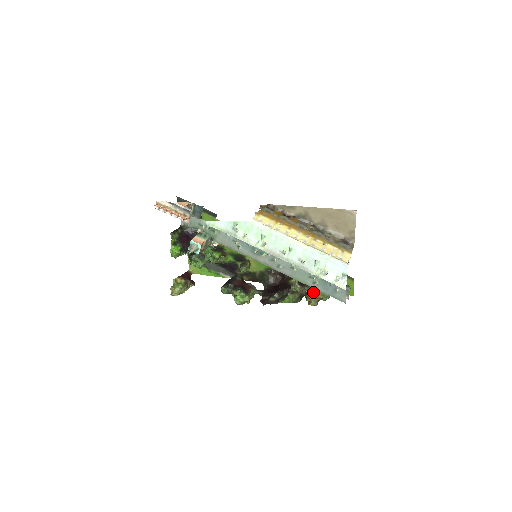
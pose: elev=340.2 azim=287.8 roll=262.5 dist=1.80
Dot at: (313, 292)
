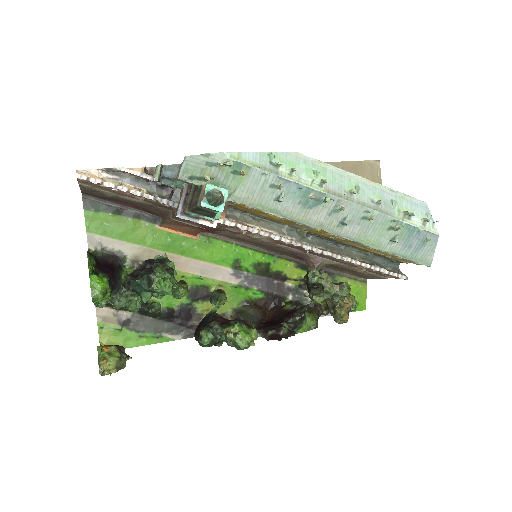
Dot at: (347, 294)
